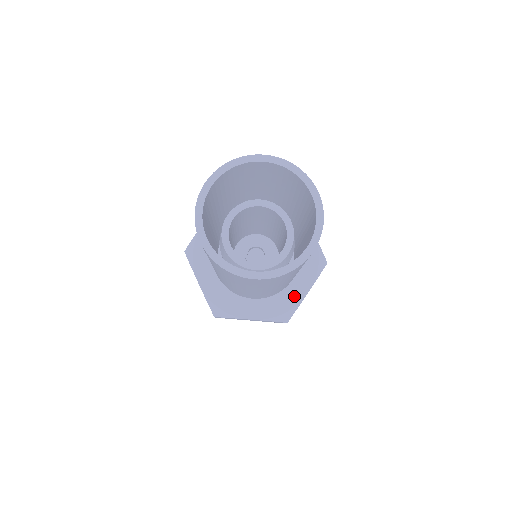
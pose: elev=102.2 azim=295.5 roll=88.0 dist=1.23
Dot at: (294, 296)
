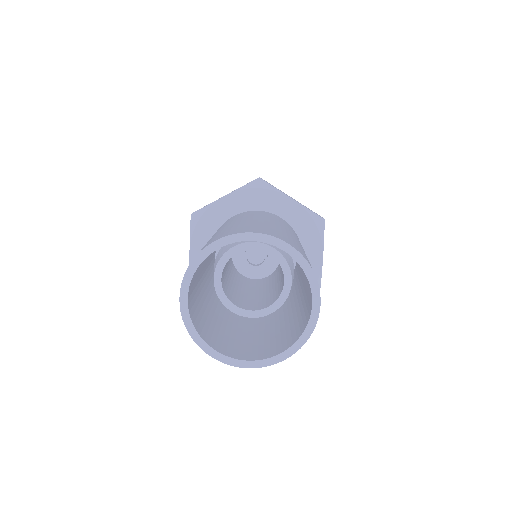
Dot at: occluded
